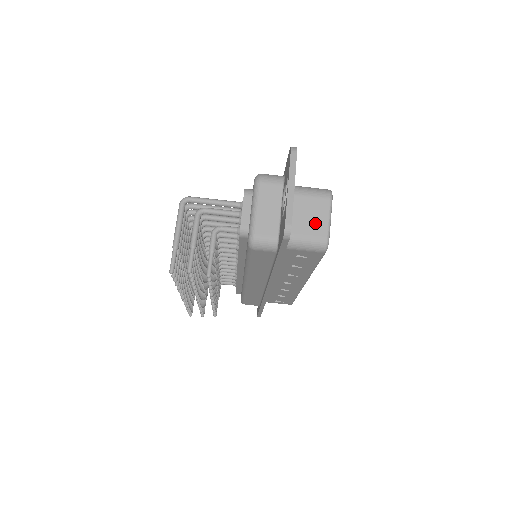
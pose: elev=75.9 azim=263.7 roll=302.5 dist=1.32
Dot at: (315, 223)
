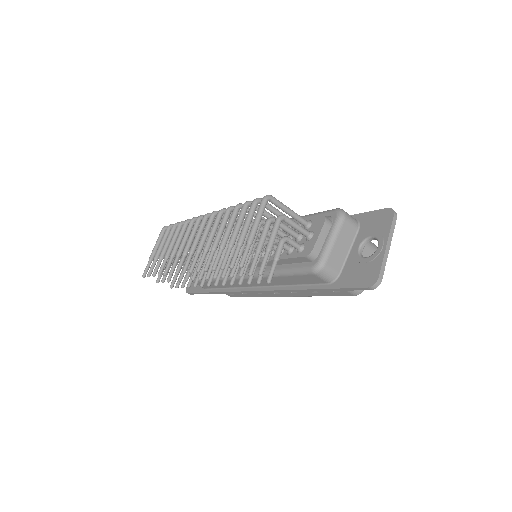
Dot at: occluded
